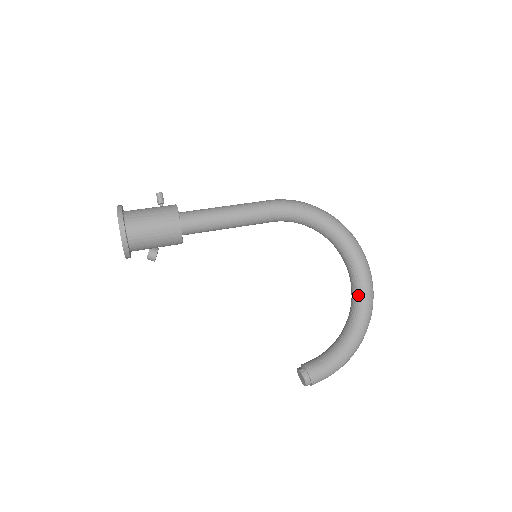
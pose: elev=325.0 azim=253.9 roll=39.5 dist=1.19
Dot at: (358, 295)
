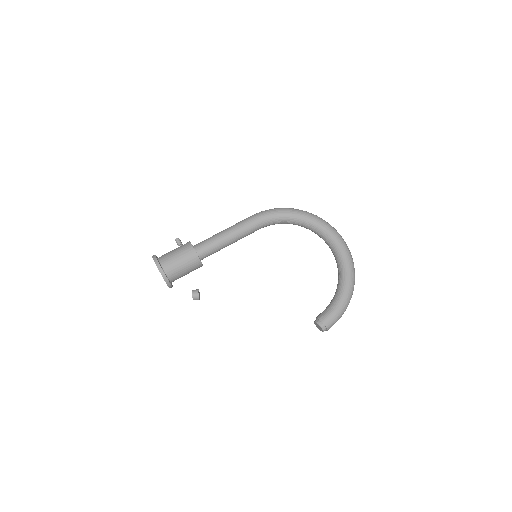
Dot at: (338, 255)
